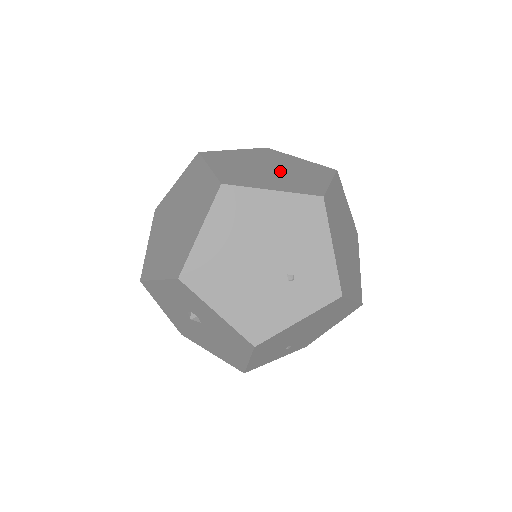
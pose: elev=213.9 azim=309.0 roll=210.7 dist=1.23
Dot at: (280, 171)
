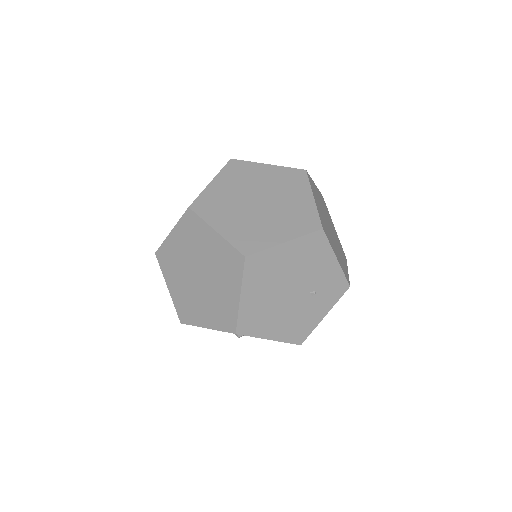
Dot at: (269, 203)
